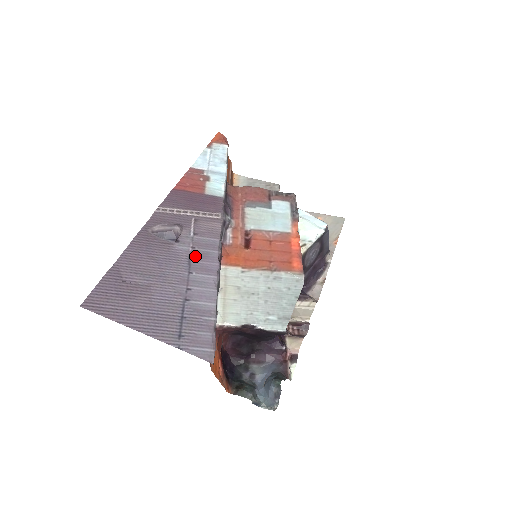
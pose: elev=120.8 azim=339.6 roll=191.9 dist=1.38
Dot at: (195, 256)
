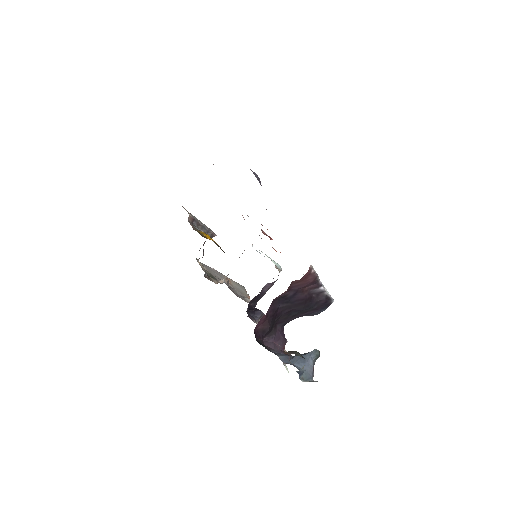
Dot at: occluded
